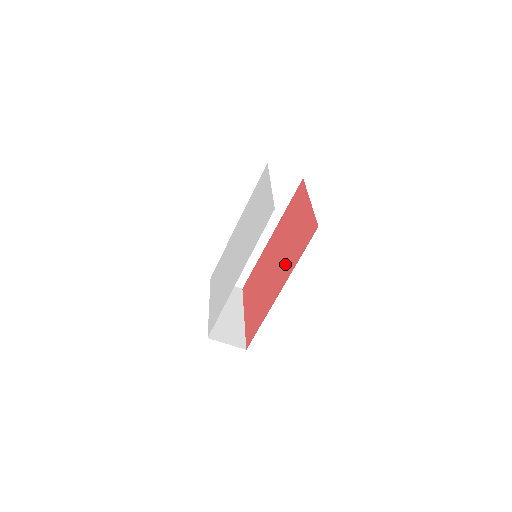
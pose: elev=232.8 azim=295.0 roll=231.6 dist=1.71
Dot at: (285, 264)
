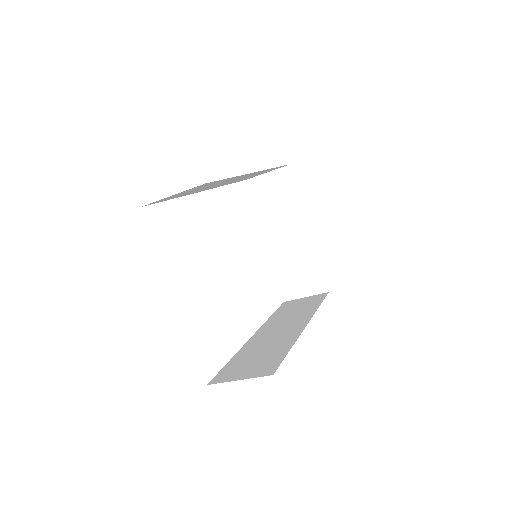
Dot at: occluded
